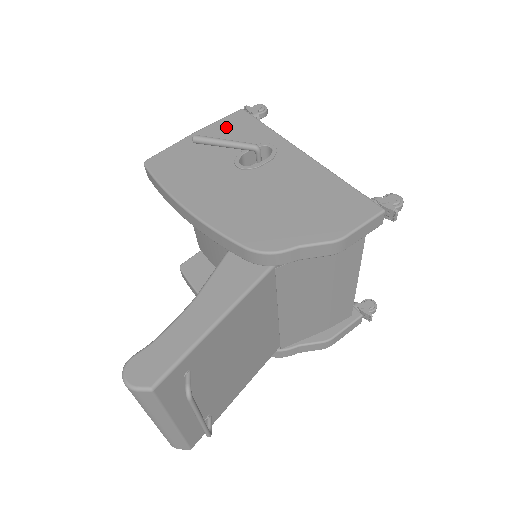
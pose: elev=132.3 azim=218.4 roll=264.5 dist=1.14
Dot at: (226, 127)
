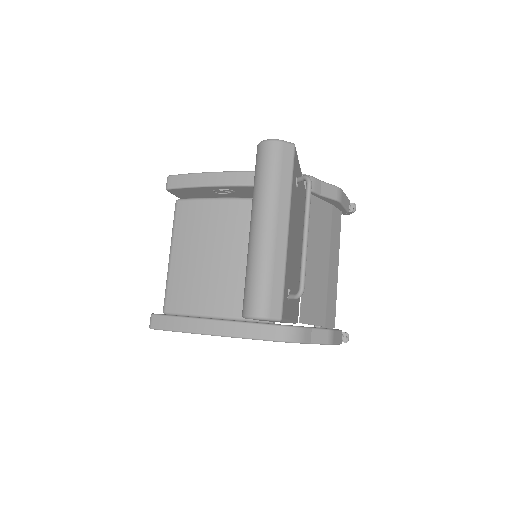
Dot at: occluded
